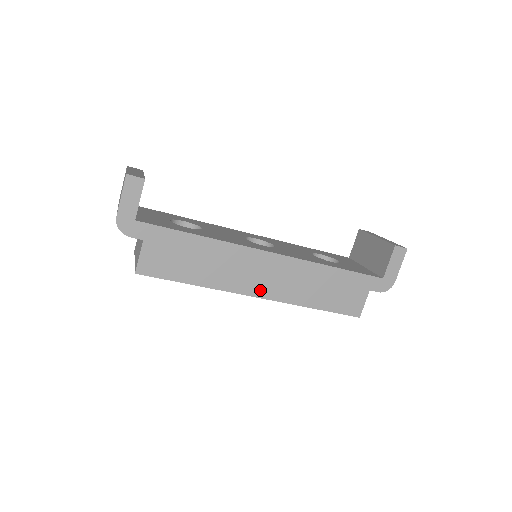
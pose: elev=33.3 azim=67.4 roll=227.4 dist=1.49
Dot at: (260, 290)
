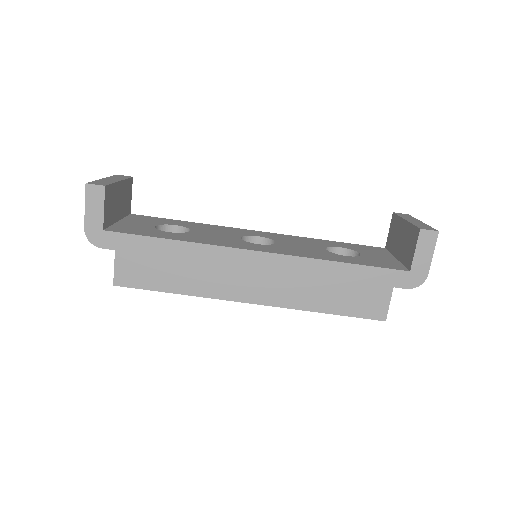
Dot at: (252, 295)
